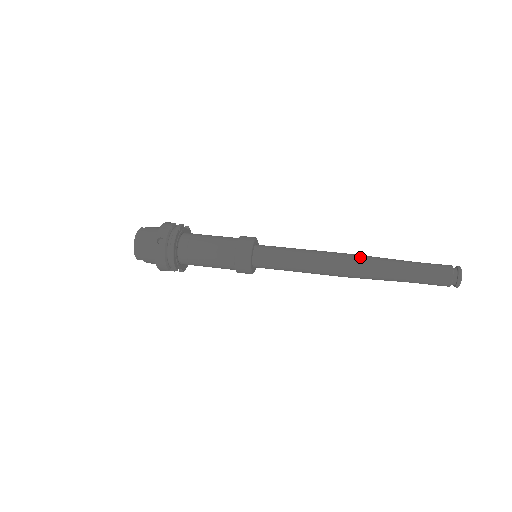
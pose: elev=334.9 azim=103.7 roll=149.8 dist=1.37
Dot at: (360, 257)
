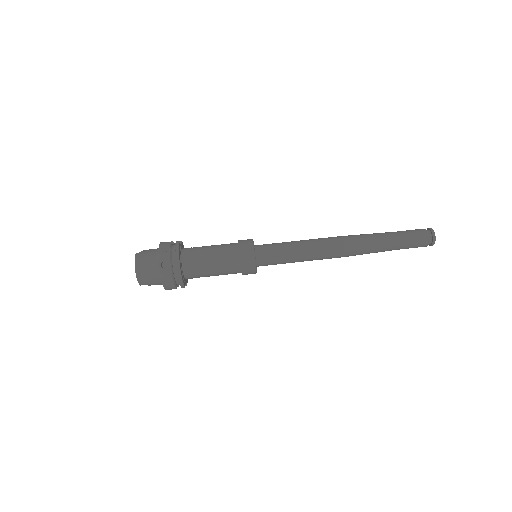
Dot at: (351, 238)
